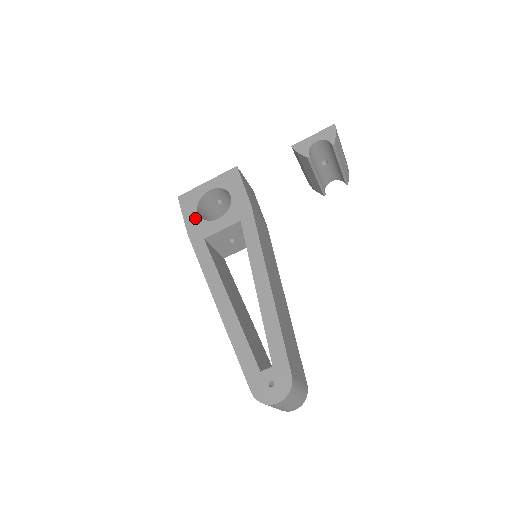
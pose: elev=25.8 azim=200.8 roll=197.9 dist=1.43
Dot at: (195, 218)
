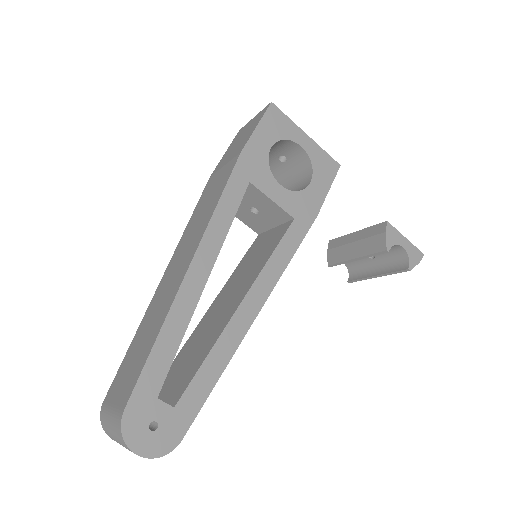
Dot at: (264, 149)
